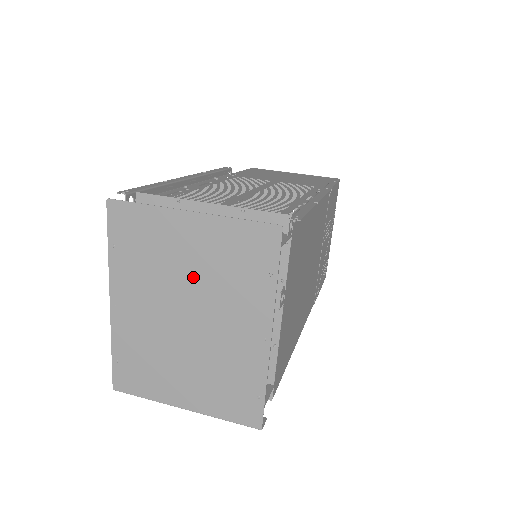
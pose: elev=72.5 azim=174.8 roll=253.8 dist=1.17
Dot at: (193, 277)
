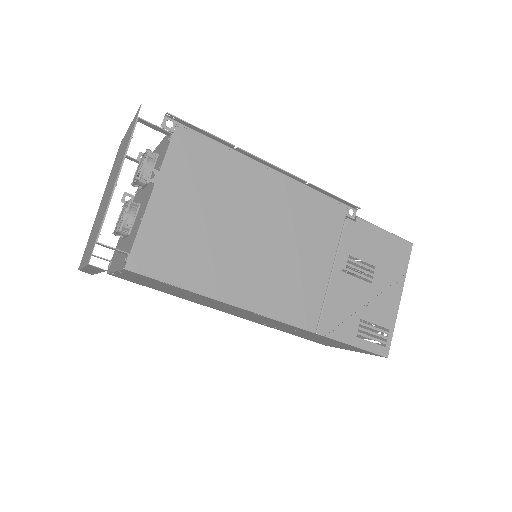
Dot at: (117, 164)
